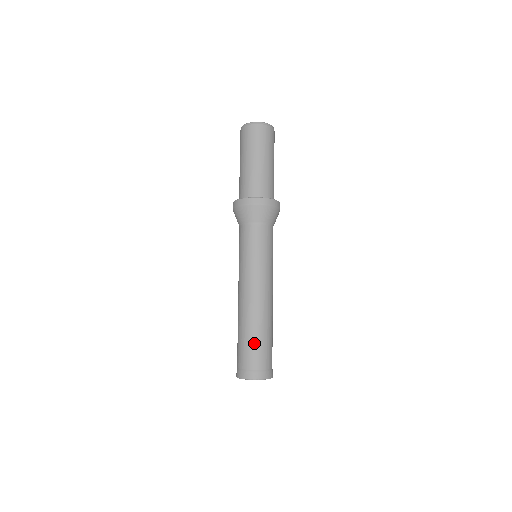
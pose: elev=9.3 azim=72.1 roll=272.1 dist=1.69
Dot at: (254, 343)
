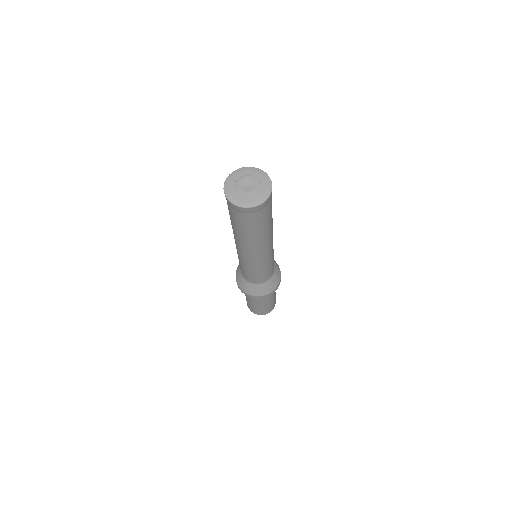
Dot at: occluded
